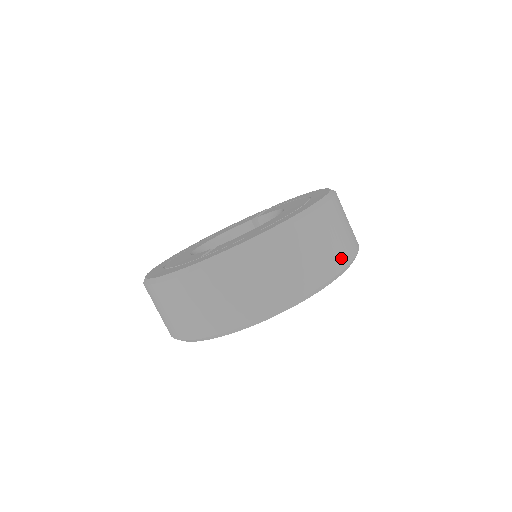
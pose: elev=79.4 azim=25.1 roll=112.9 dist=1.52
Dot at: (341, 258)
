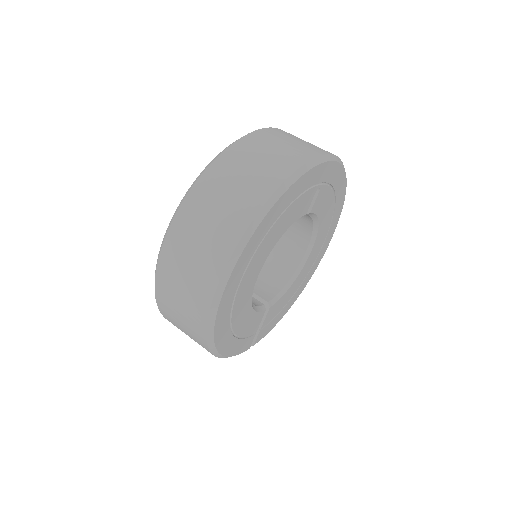
Dot at: occluded
